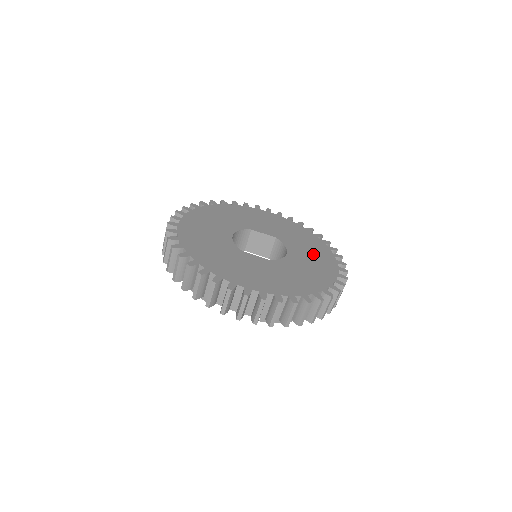
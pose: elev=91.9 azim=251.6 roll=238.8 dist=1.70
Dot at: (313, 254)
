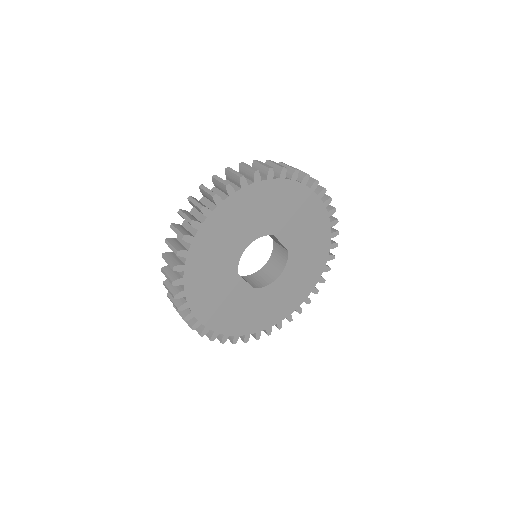
Dot at: (301, 279)
